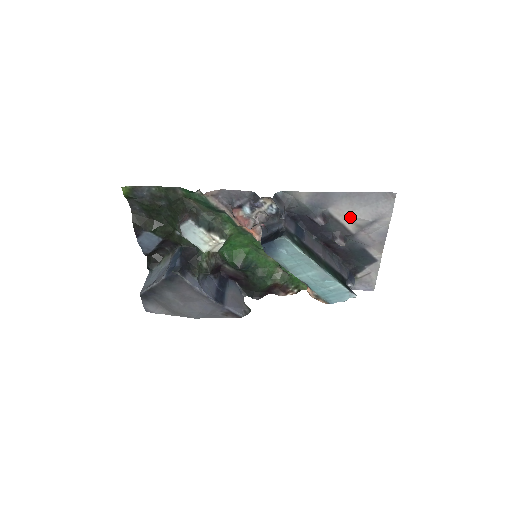
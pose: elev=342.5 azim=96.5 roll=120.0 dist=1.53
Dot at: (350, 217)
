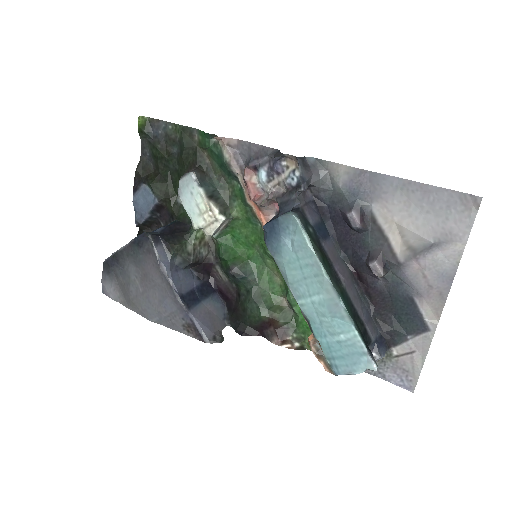
Dot at: (401, 228)
